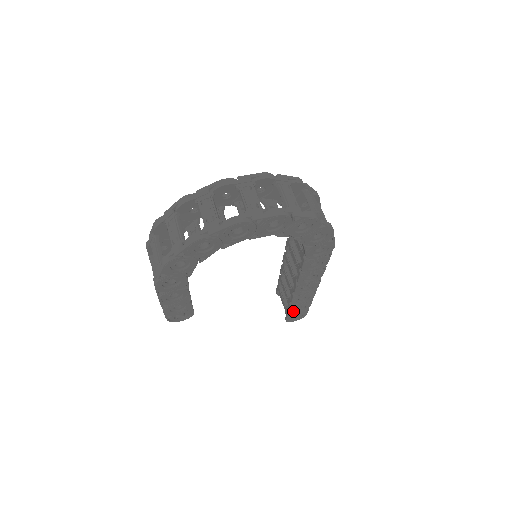
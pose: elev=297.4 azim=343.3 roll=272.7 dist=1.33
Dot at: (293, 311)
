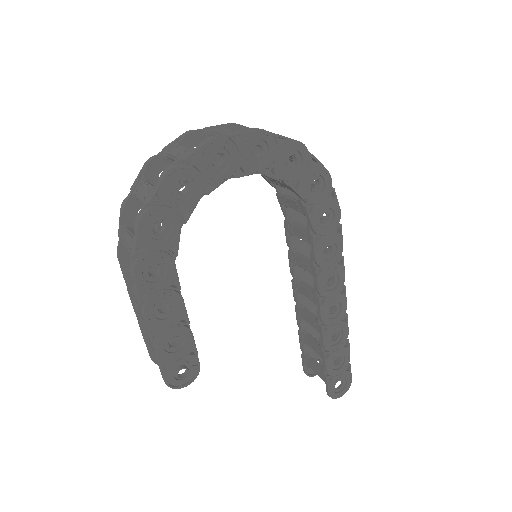
Dot at: (331, 368)
